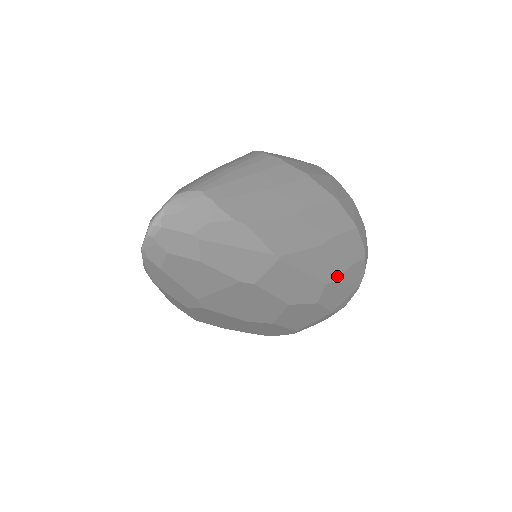
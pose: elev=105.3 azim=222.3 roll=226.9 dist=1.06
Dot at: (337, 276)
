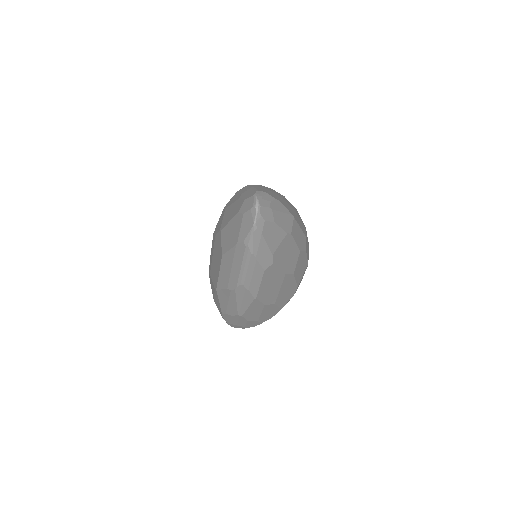
Dot at: (305, 233)
